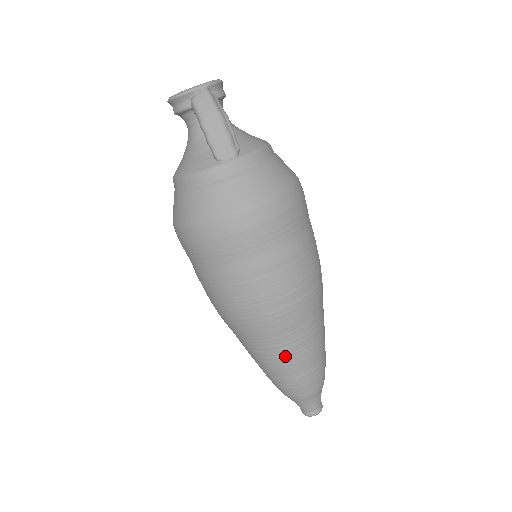
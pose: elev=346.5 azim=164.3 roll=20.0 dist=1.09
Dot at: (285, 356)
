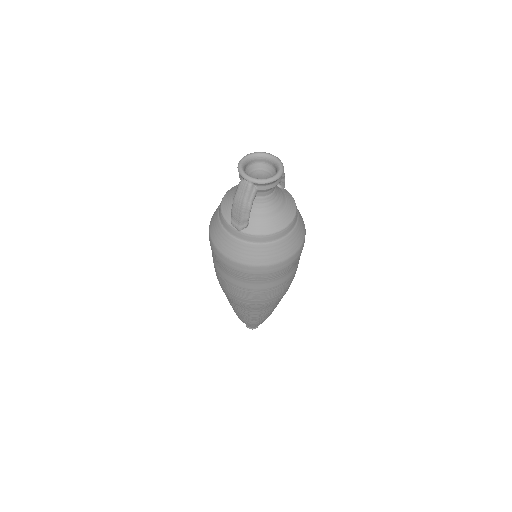
Dot at: (231, 305)
